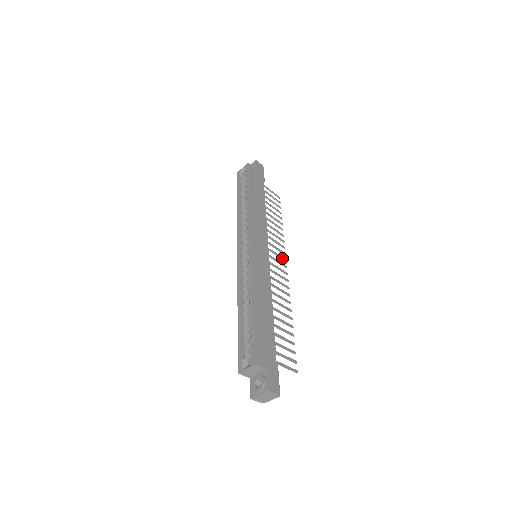
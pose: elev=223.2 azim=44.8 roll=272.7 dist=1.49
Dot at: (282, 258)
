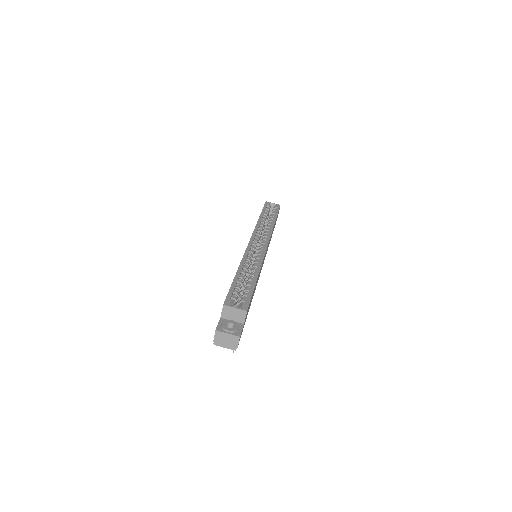
Dot at: occluded
